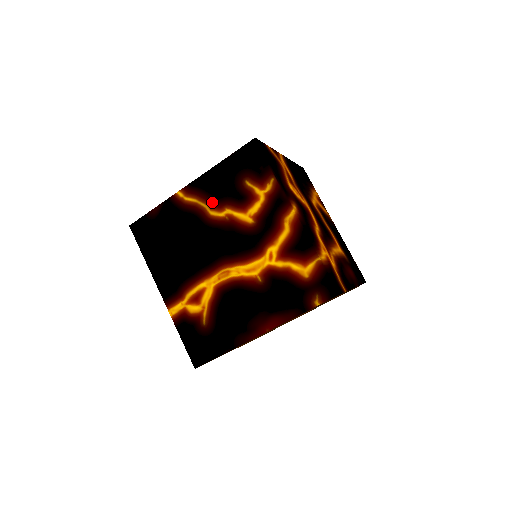
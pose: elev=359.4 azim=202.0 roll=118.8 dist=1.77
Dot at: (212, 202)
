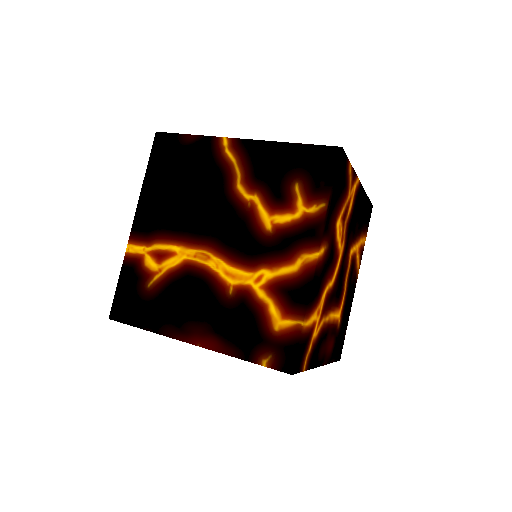
Dot at: (248, 176)
